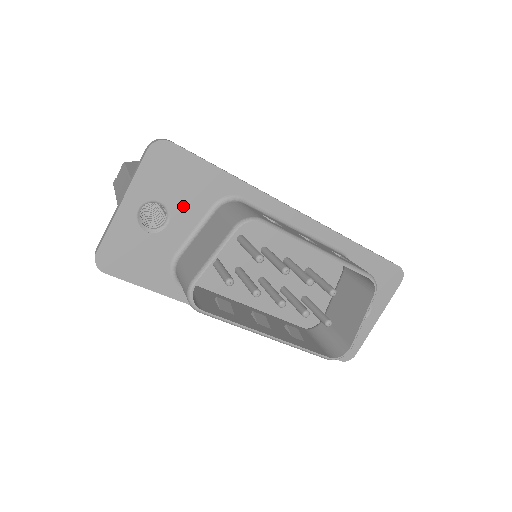
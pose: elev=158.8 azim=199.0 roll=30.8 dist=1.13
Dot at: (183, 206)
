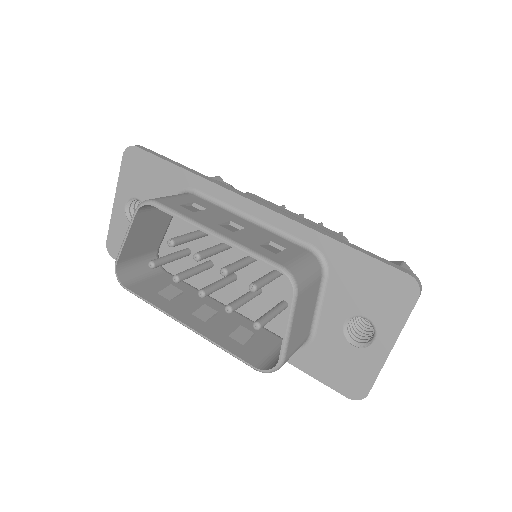
Dot at: occluded
